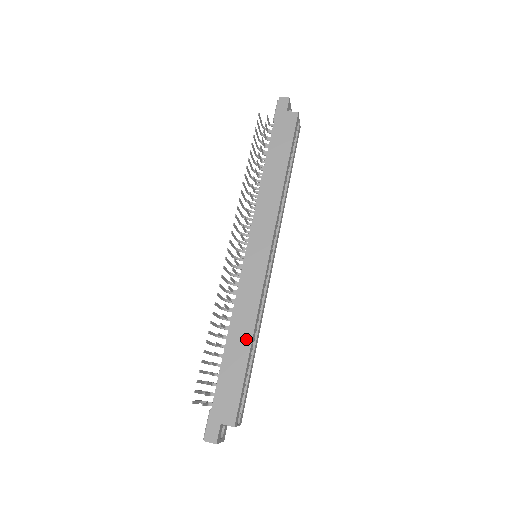
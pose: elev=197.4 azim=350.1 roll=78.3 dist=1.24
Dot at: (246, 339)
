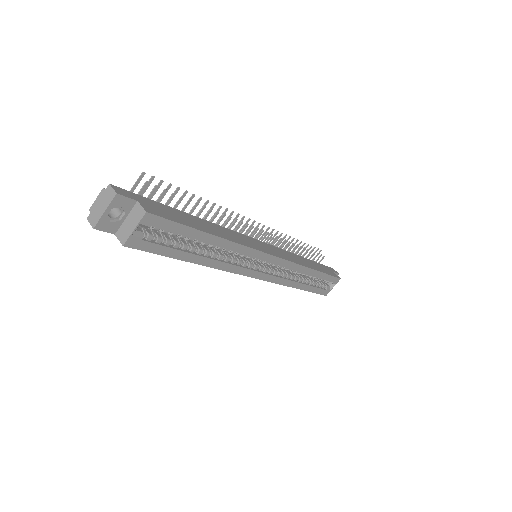
Dot at: (216, 232)
